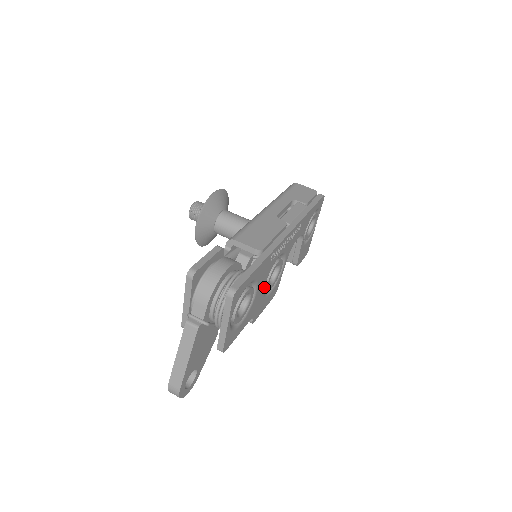
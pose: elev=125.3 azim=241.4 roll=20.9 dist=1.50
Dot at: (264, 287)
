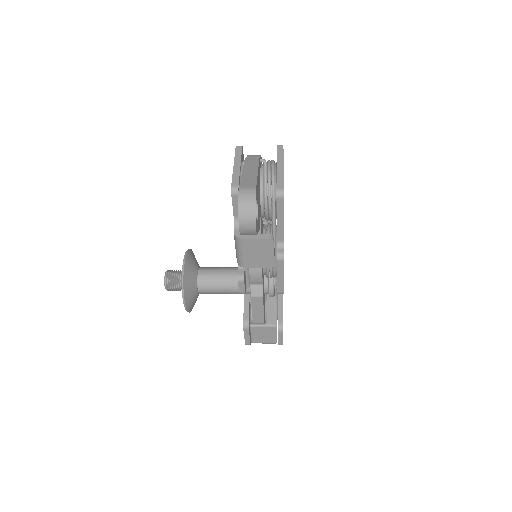
Dot at: occluded
